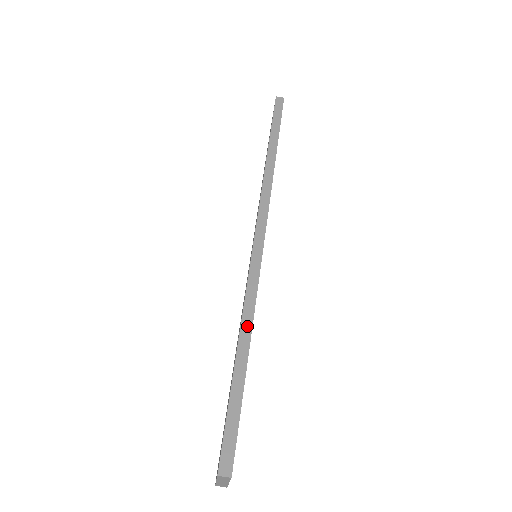
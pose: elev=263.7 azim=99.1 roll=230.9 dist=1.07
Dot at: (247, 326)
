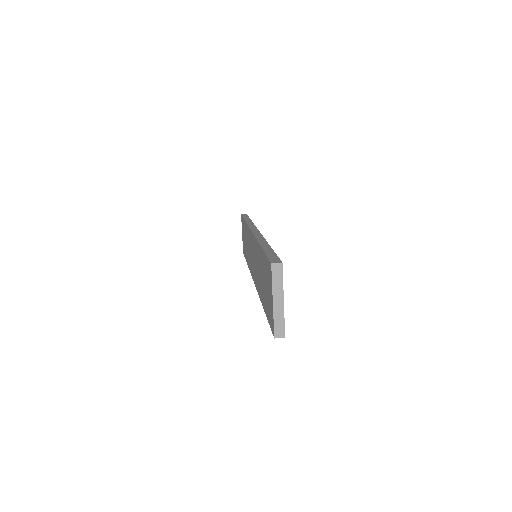
Dot at: (263, 241)
